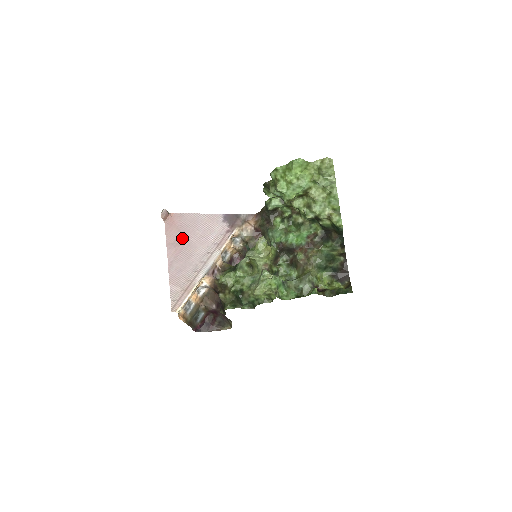
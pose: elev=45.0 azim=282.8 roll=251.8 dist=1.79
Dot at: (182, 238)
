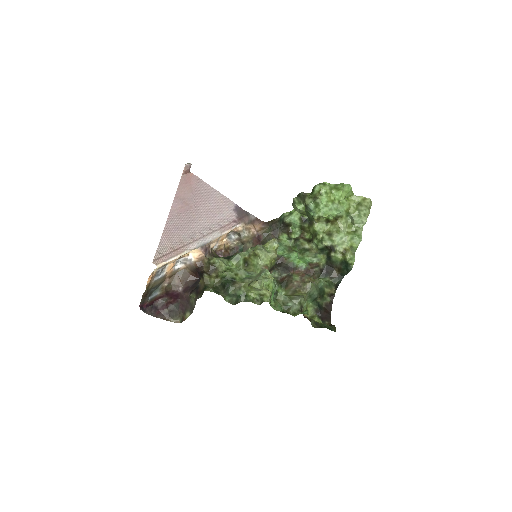
Dot at: (192, 200)
